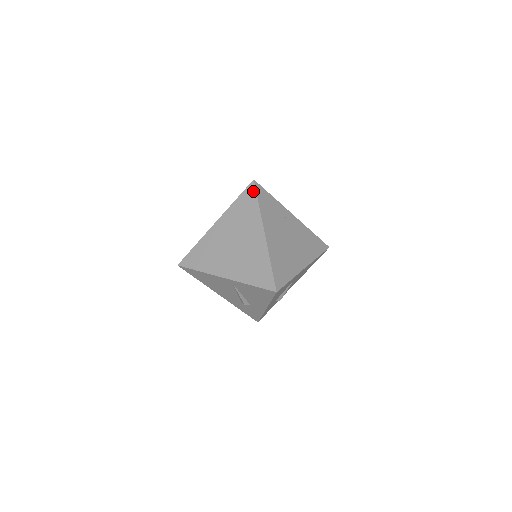
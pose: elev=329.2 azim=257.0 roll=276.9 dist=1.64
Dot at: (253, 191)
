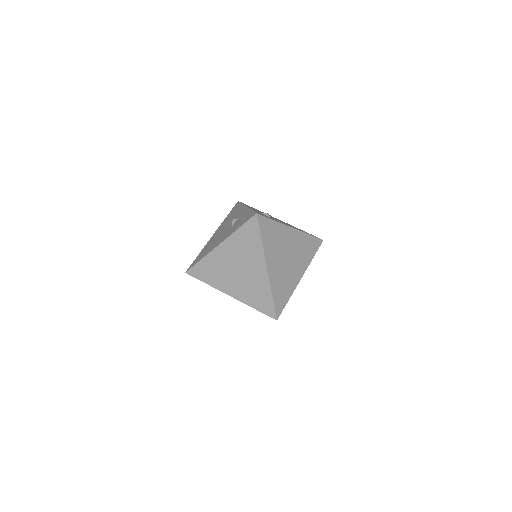
Dot at: (256, 225)
